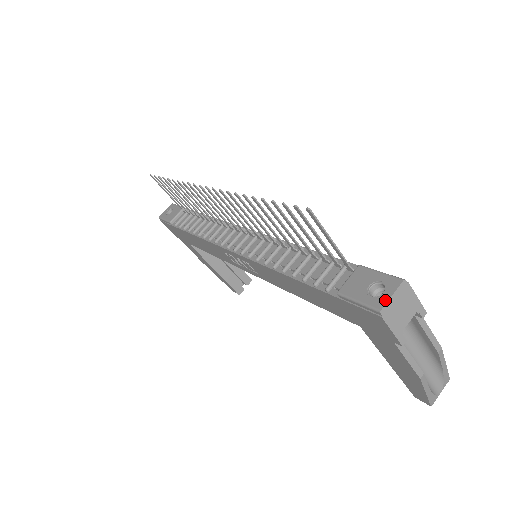
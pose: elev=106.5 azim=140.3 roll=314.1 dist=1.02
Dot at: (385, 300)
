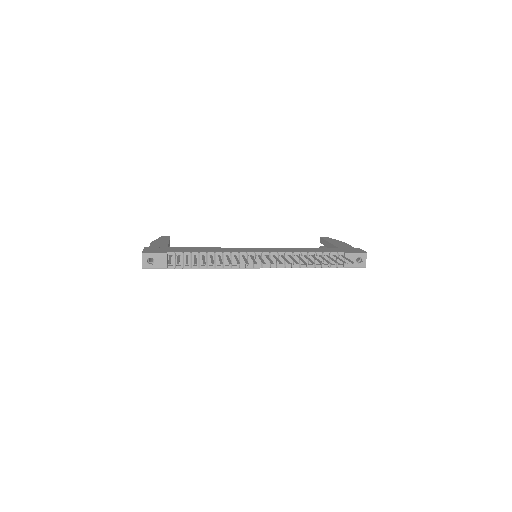
Dot at: (365, 263)
